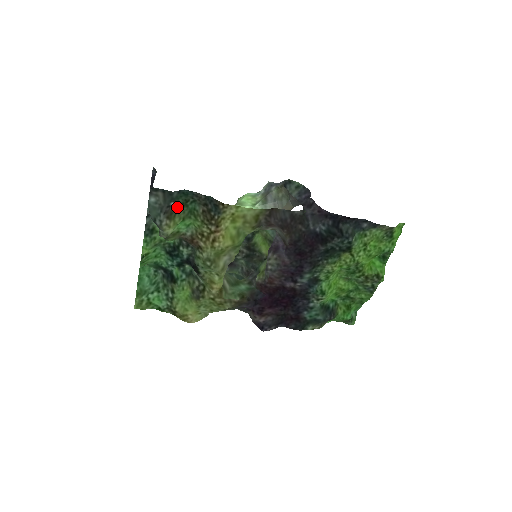
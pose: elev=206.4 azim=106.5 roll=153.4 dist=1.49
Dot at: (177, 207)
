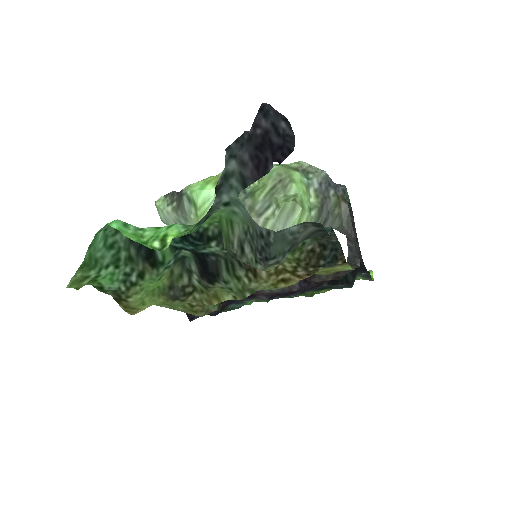
Dot at: occluded
